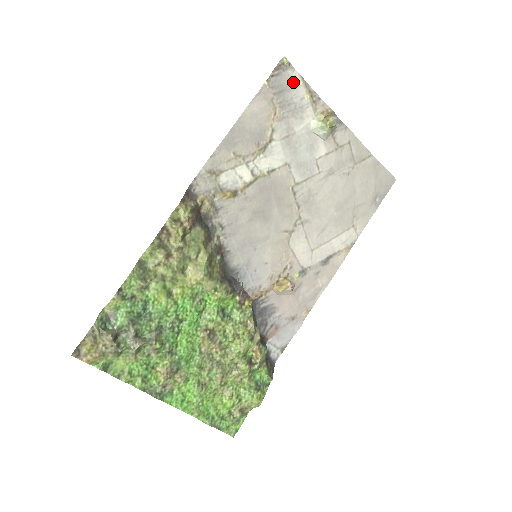
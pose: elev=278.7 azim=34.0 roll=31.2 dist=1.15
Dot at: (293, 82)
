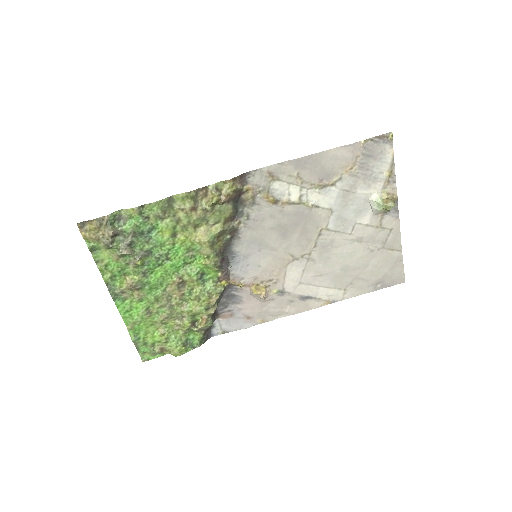
Dot at: (384, 156)
